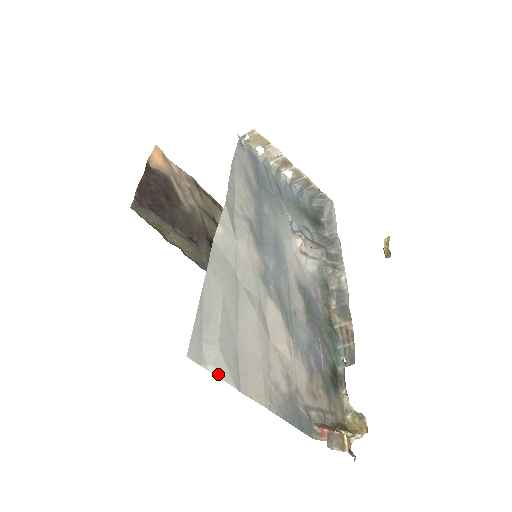
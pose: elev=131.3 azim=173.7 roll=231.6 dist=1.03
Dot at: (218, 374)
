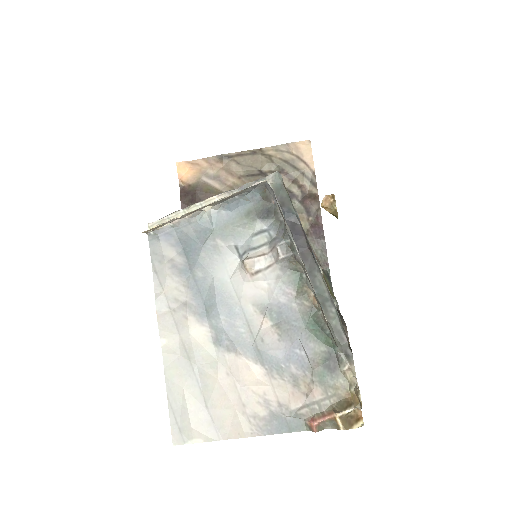
Dot at: (199, 441)
